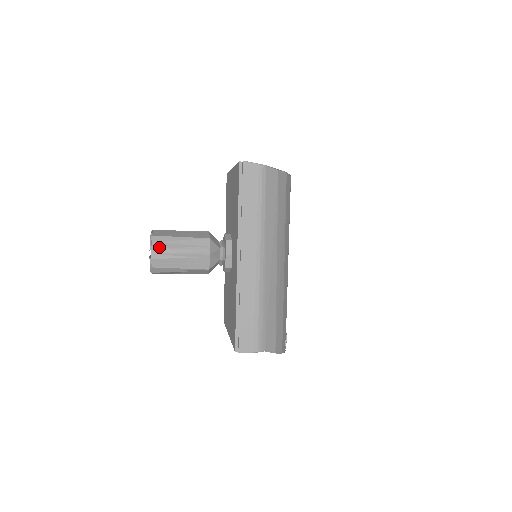
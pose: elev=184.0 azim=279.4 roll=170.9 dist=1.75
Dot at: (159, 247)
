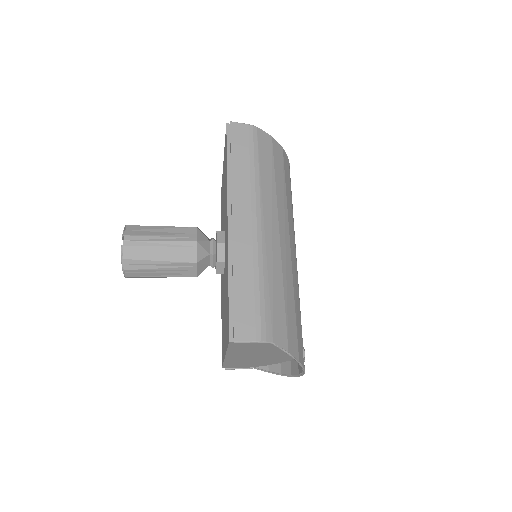
Dot at: (134, 234)
